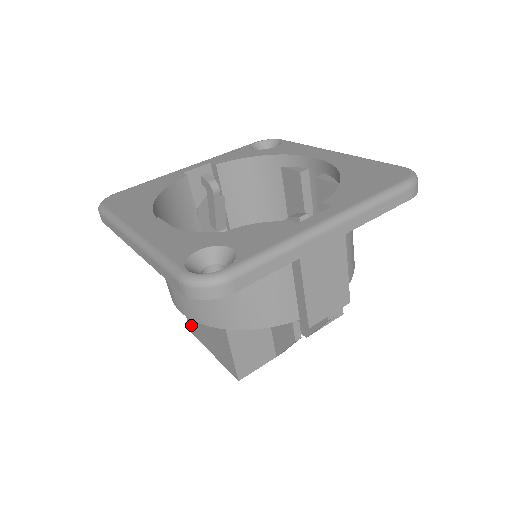
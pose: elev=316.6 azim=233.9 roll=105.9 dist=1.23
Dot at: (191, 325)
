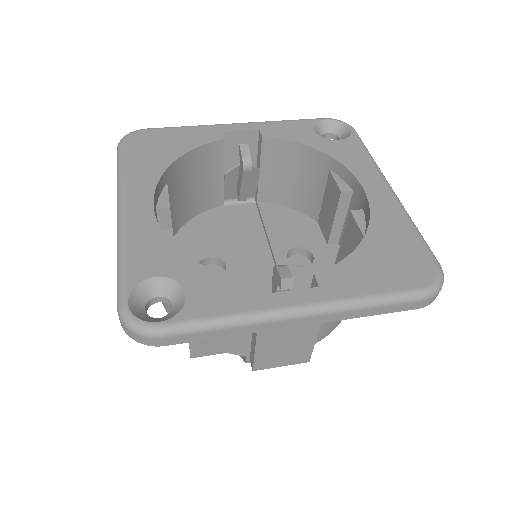
Dot at: occluded
